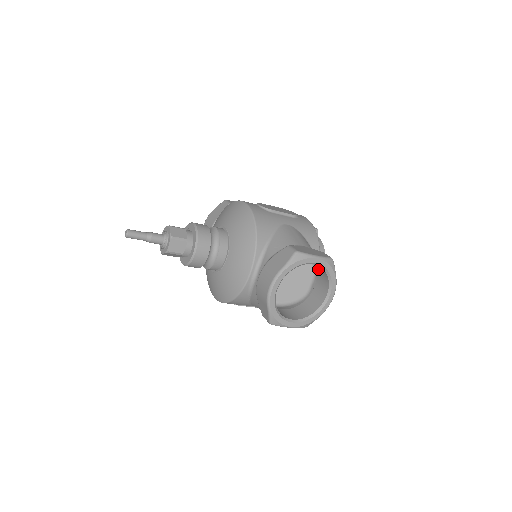
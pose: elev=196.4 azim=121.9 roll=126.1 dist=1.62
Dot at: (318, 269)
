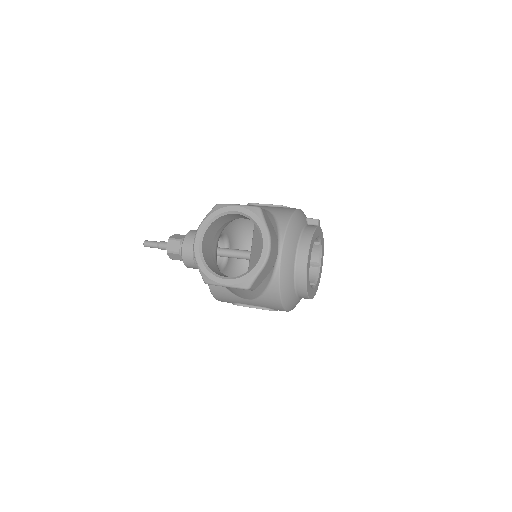
Dot at: occluded
